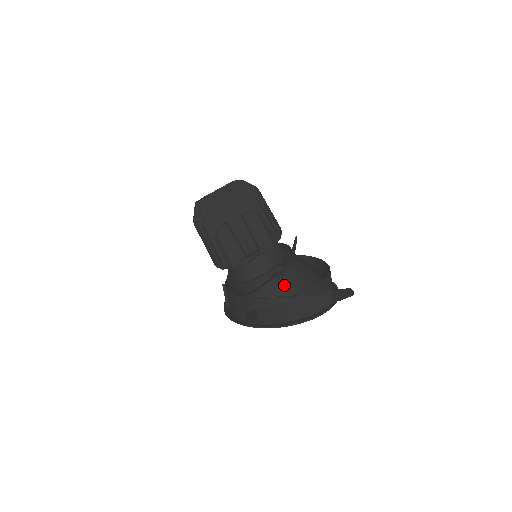
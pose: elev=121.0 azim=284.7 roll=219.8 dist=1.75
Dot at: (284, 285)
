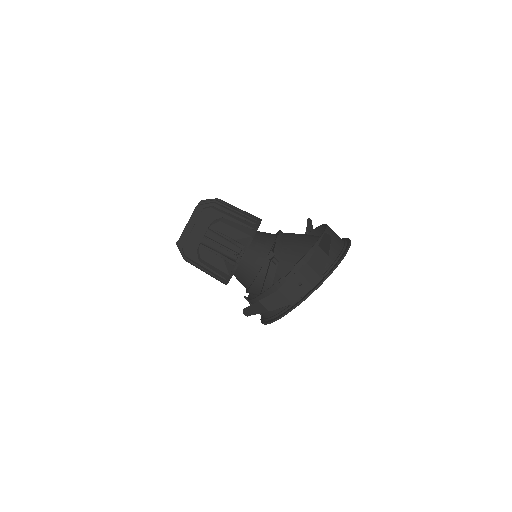
Dot at: (283, 267)
